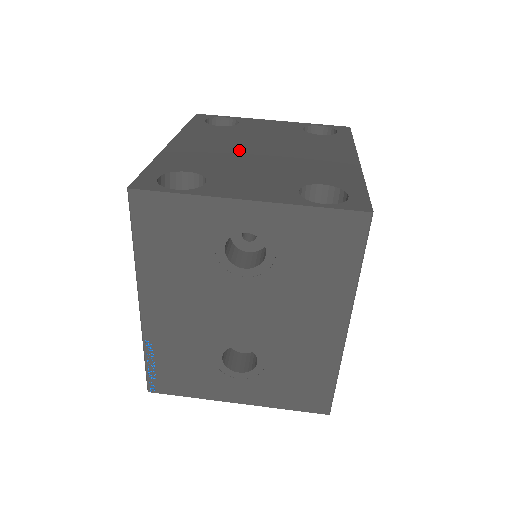
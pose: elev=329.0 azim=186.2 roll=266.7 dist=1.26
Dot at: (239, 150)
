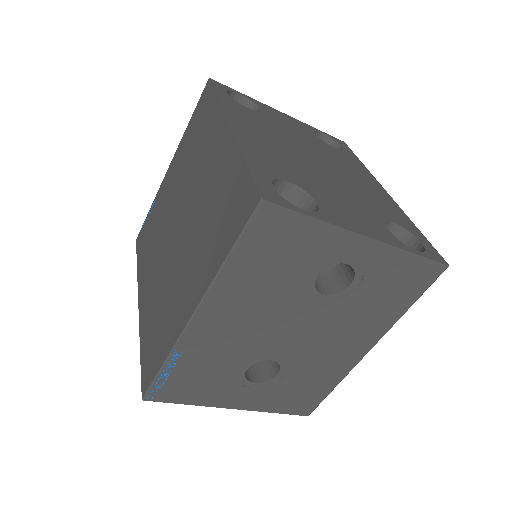
Dot at: (298, 155)
